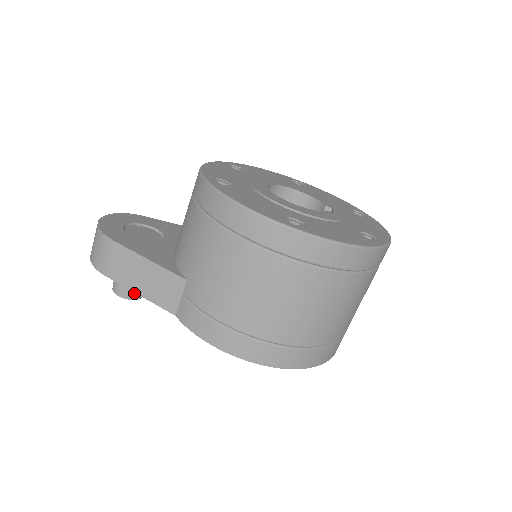
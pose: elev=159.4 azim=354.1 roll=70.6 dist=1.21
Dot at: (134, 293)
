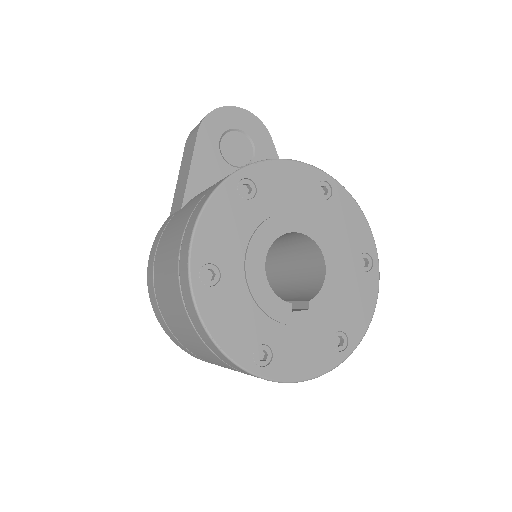
Dot at: occluded
